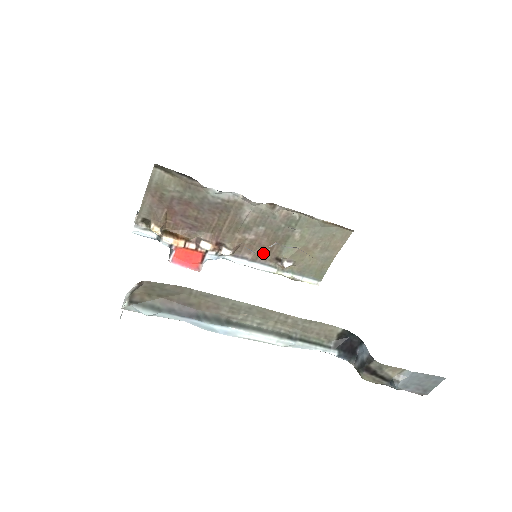
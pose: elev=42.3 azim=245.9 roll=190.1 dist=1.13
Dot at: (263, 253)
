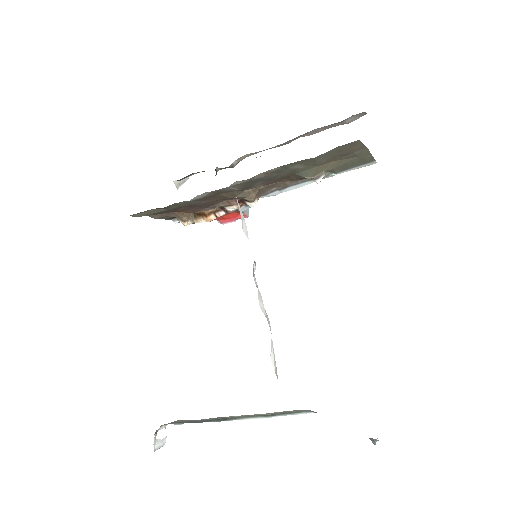
Dot at: (287, 181)
